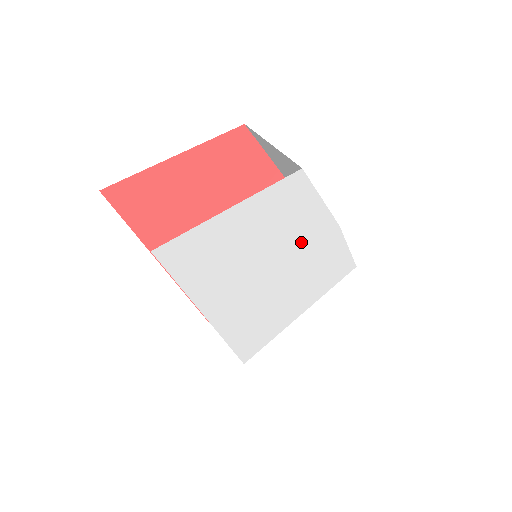
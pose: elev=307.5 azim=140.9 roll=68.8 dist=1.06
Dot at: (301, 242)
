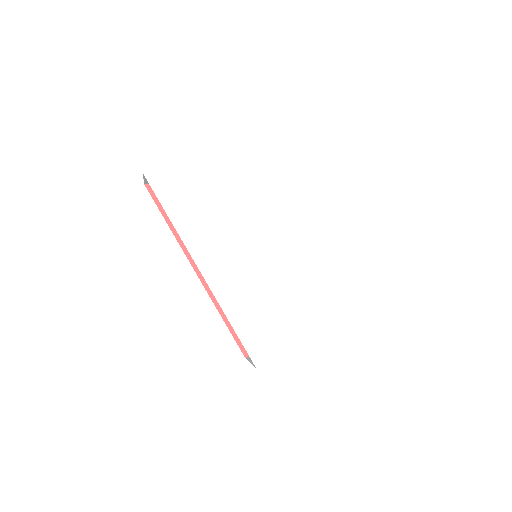
Dot at: (273, 223)
